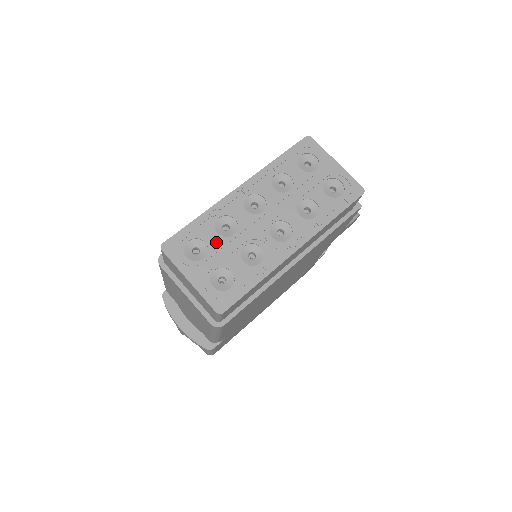
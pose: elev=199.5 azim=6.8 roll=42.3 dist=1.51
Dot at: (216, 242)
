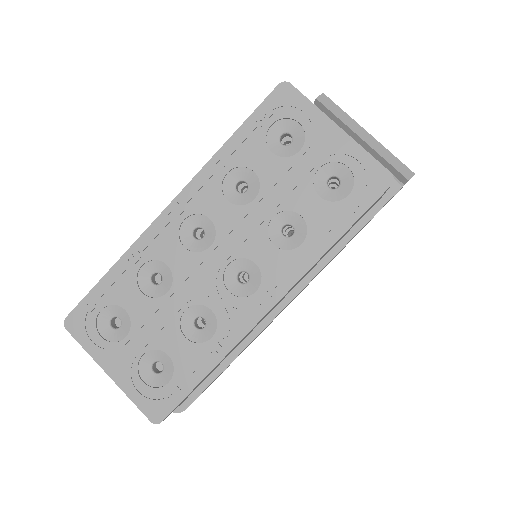
Dot at: (141, 308)
